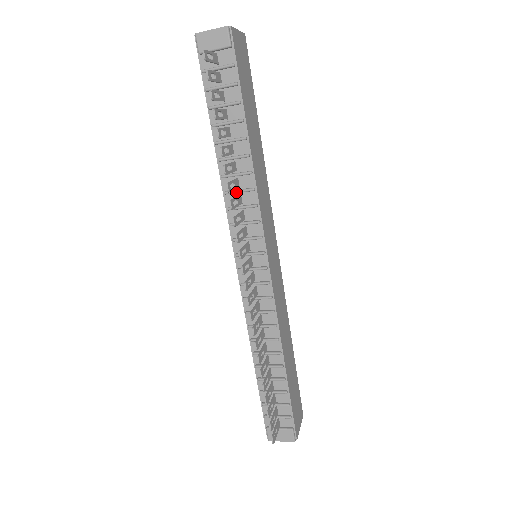
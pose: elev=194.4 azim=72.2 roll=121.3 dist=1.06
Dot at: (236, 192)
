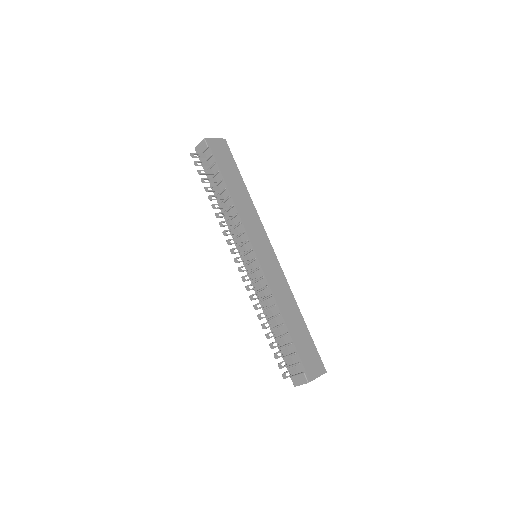
Dot at: (230, 219)
